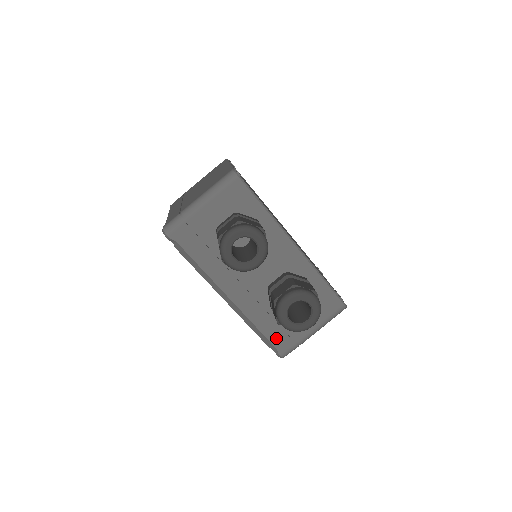
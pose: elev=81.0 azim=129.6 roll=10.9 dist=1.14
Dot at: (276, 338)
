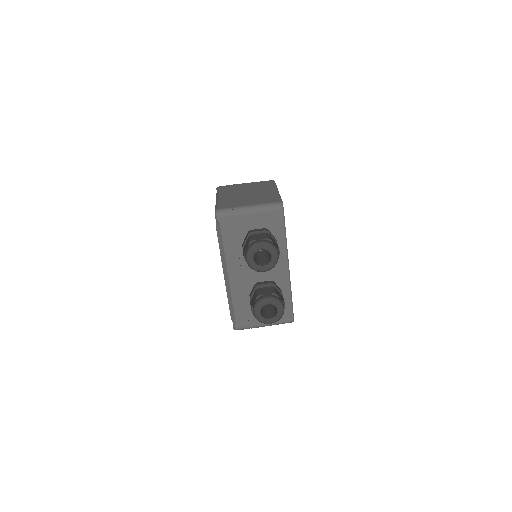
Dot at: (240, 316)
